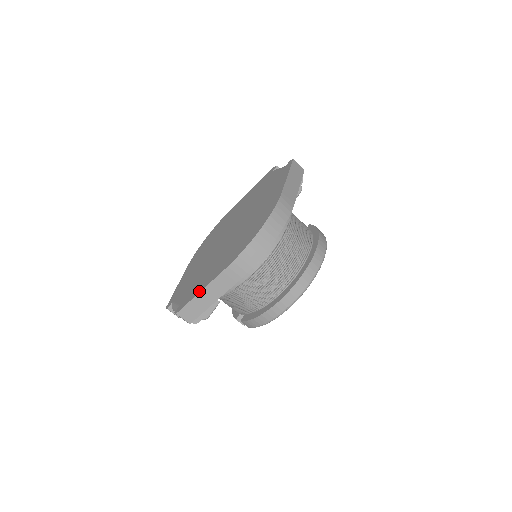
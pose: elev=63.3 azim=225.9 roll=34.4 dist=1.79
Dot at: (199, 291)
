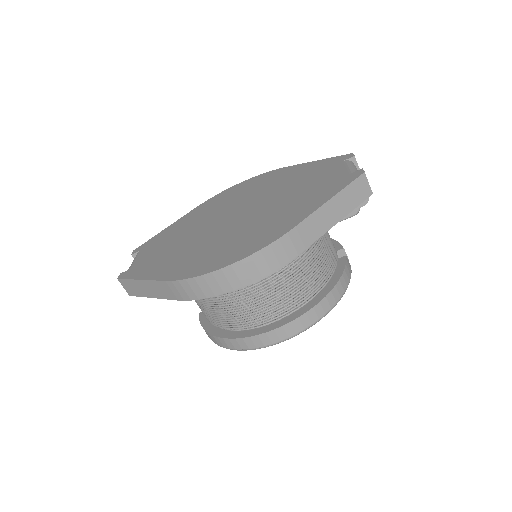
Dot at: (141, 277)
